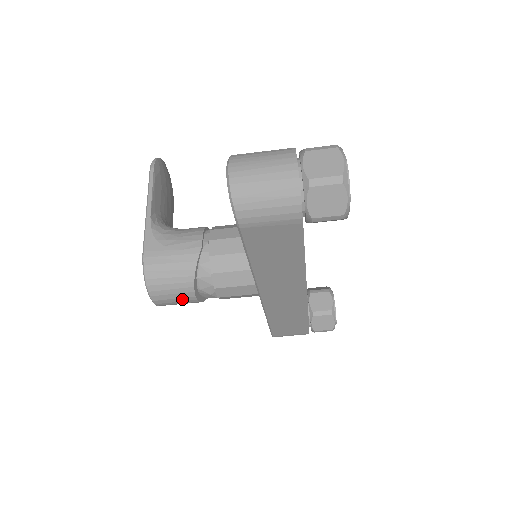
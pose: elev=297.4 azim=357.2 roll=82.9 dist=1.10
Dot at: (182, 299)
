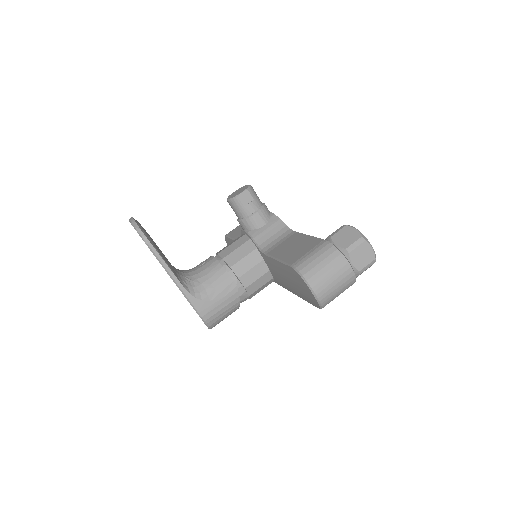
Dot at: occluded
